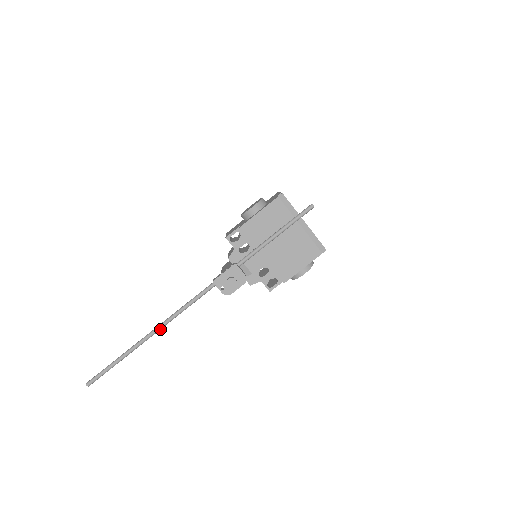
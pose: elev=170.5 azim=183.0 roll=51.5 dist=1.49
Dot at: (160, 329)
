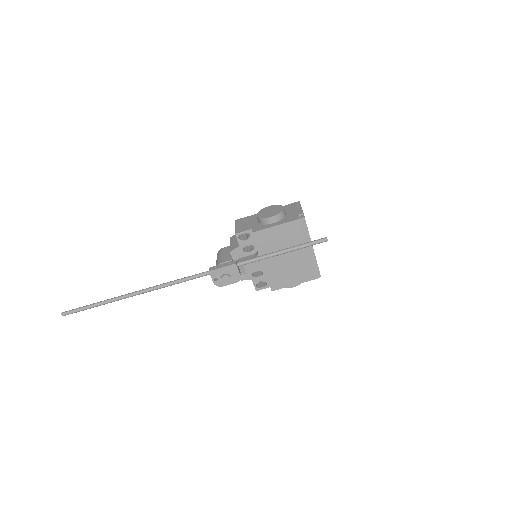
Dot at: (145, 292)
